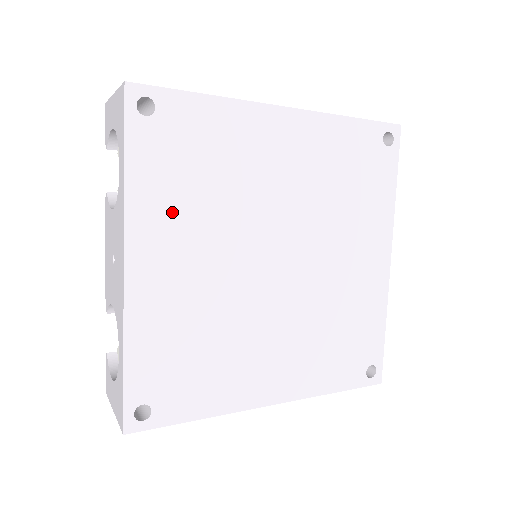
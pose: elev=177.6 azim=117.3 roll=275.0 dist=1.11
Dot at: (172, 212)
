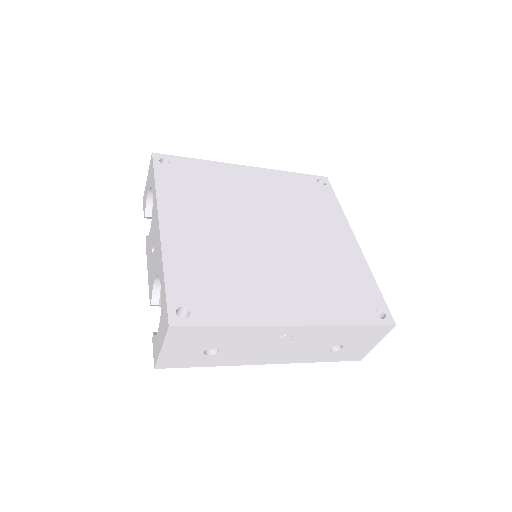
Dot at: (187, 203)
